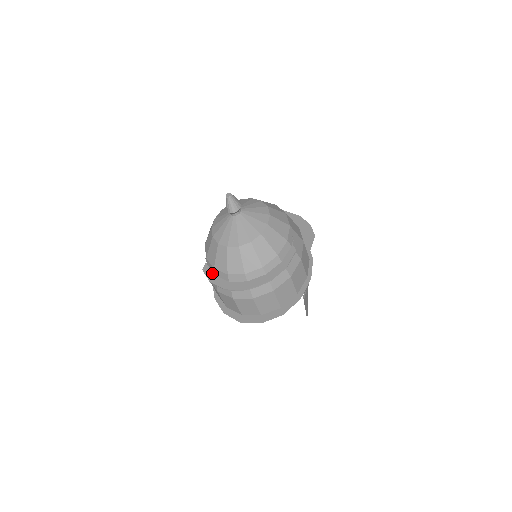
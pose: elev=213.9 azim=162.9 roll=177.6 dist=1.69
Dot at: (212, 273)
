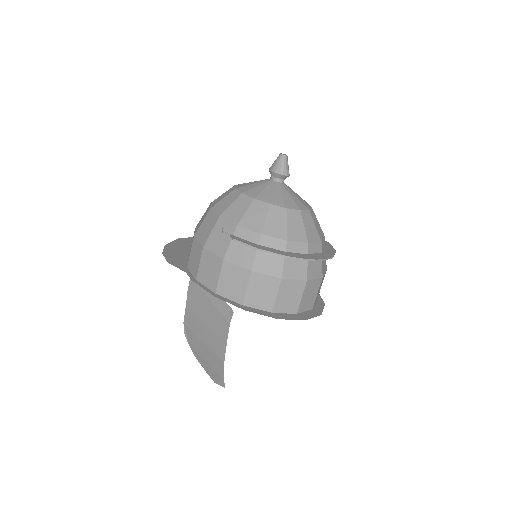
Dot at: (252, 242)
